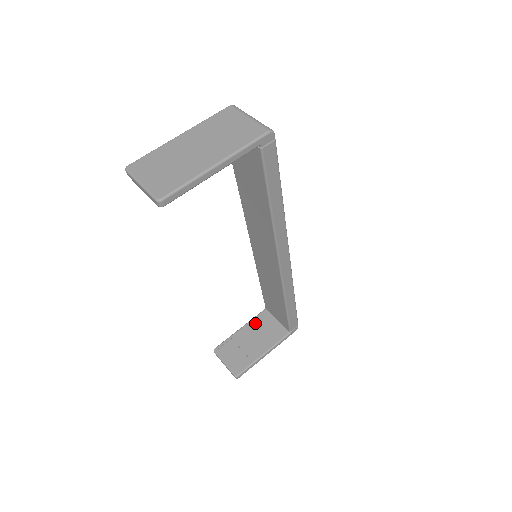
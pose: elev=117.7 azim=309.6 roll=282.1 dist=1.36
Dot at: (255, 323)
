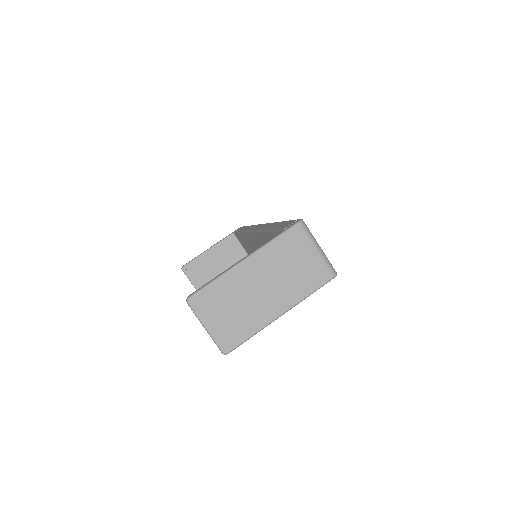
Dot at: (222, 247)
